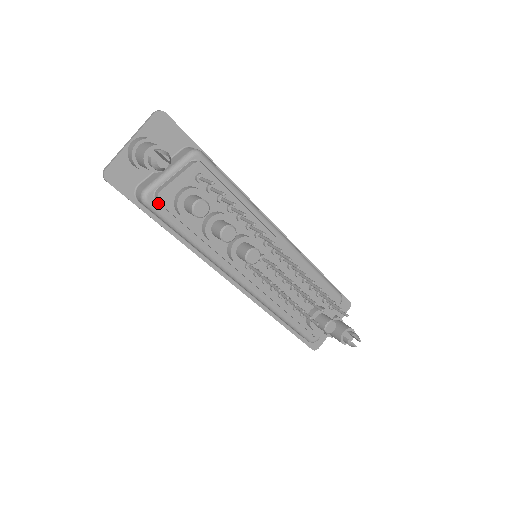
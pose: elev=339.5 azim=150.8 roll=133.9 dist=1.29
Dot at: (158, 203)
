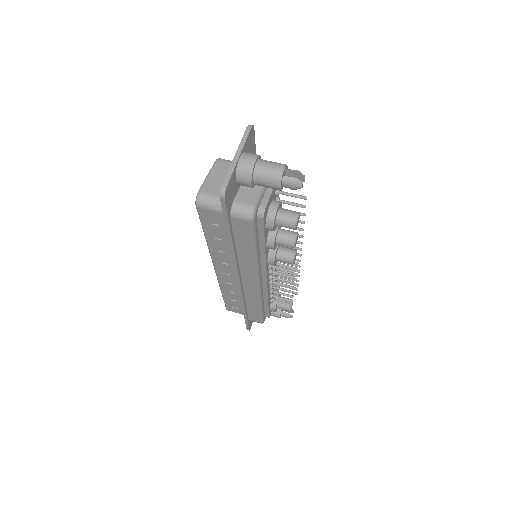
Dot at: occluded
